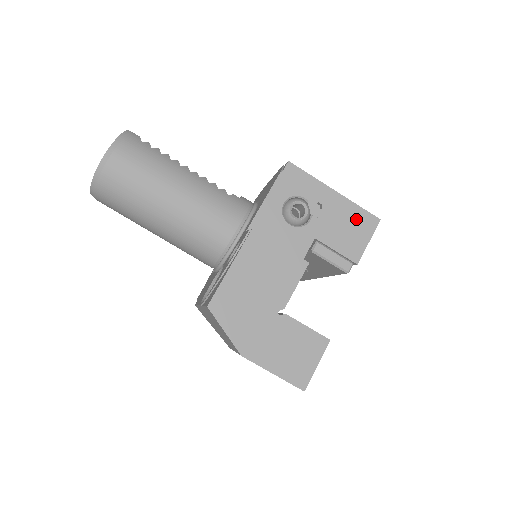
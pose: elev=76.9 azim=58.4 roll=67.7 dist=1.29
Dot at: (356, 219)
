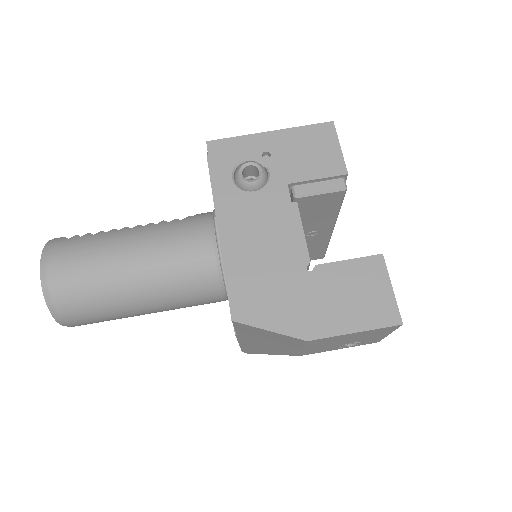
Dot at: (310, 138)
